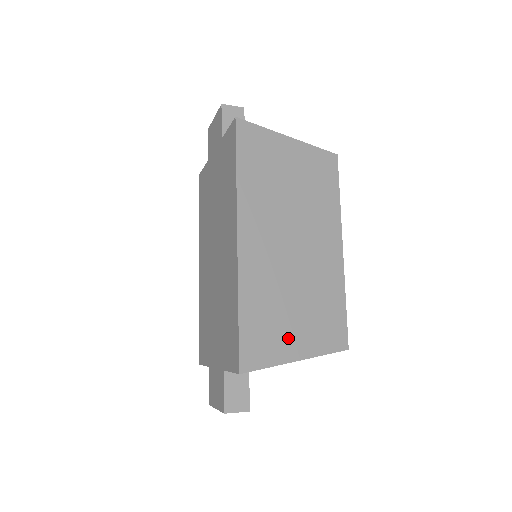
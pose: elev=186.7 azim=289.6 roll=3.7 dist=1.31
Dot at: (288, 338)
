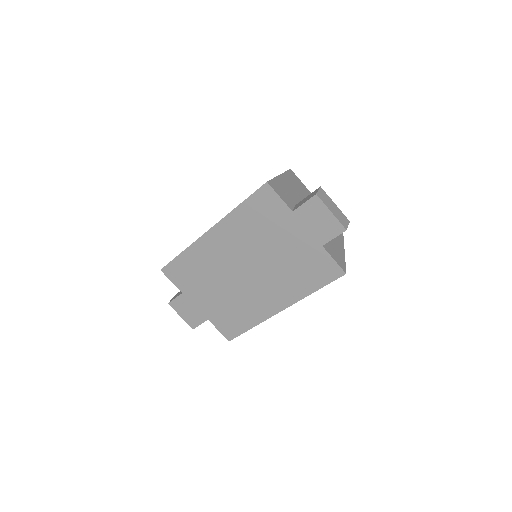
Dot at: occluded
